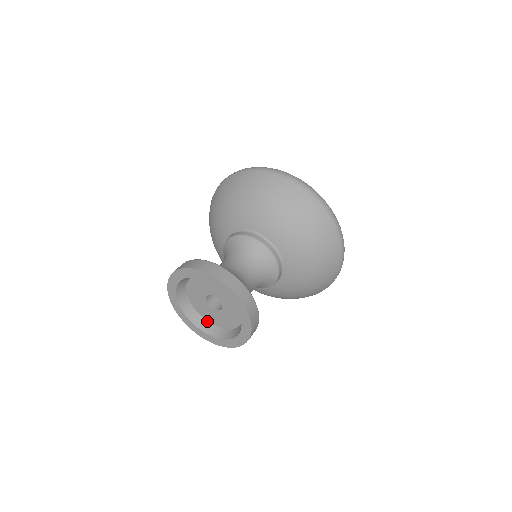
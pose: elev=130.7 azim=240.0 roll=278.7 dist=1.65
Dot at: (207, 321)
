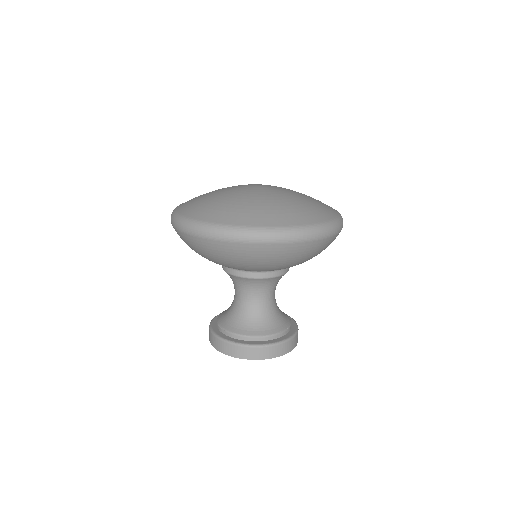
Dot at: occluded
